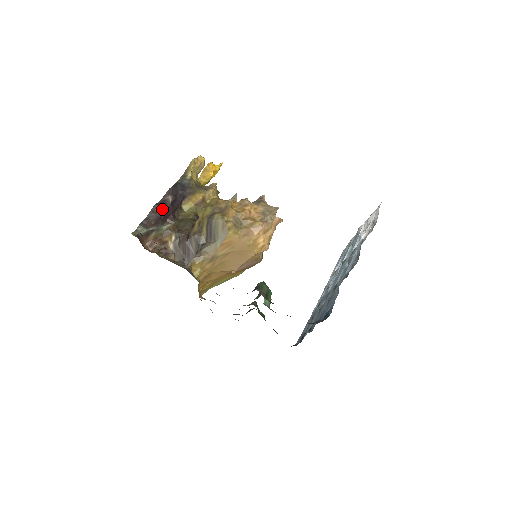
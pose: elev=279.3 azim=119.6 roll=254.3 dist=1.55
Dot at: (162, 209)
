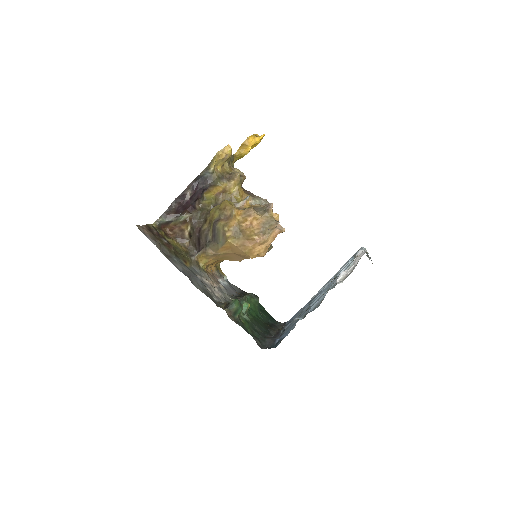
Dot at: (180, 204)
